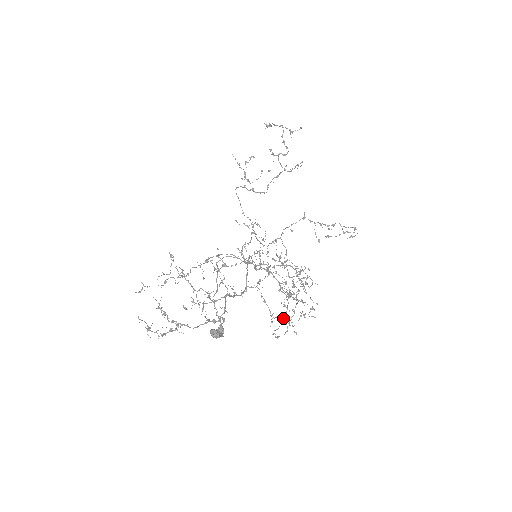
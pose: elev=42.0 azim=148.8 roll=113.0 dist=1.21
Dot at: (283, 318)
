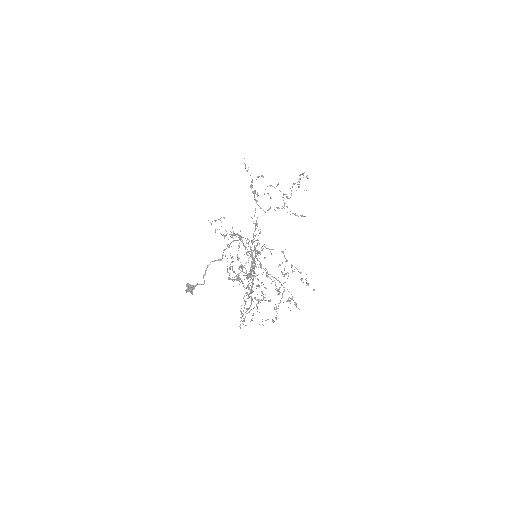
Dot at: occluded
